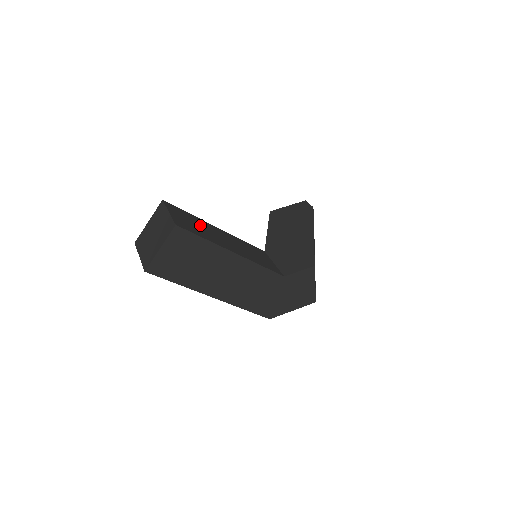
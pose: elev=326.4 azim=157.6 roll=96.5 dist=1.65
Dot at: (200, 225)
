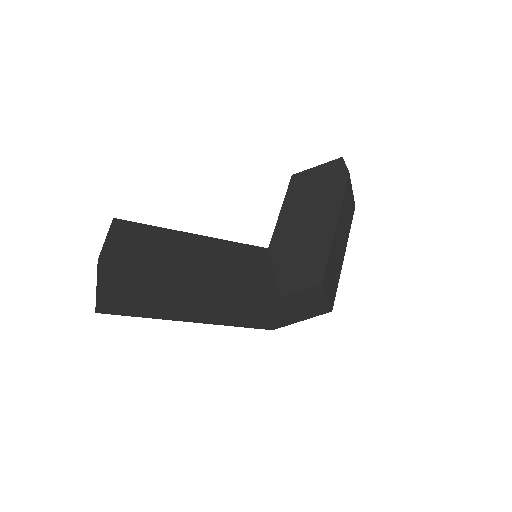
Dot at: (163, 247)
